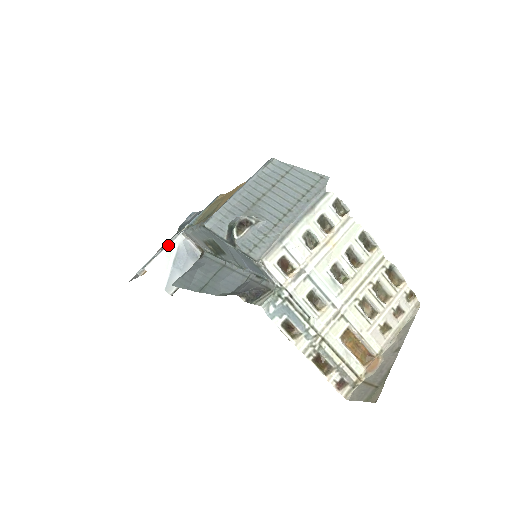
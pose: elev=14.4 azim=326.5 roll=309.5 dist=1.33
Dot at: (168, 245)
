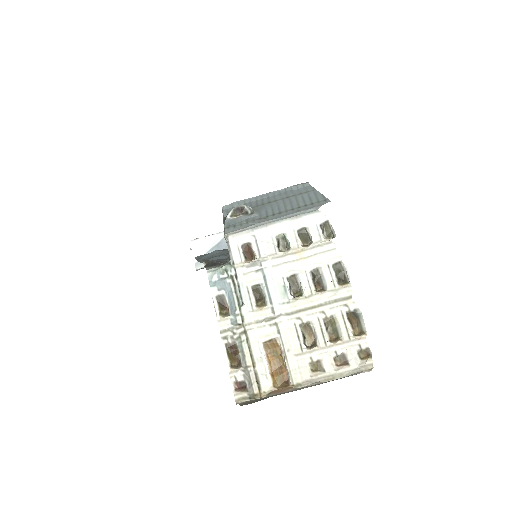
Dot at: (216, 233)
